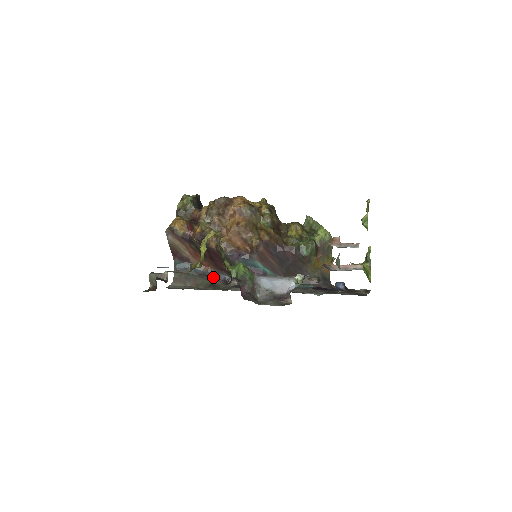
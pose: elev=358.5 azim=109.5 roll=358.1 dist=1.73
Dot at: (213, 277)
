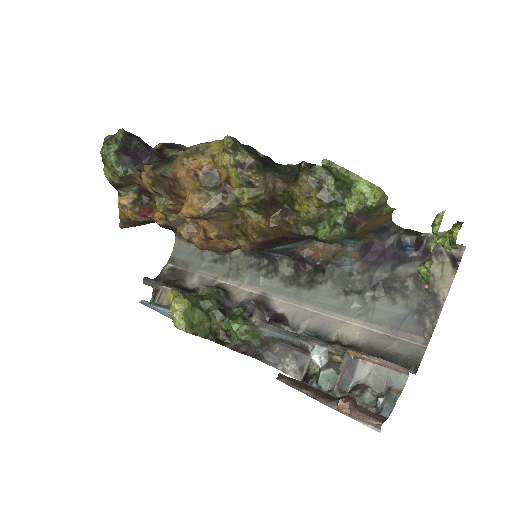
Dot at: occluded
